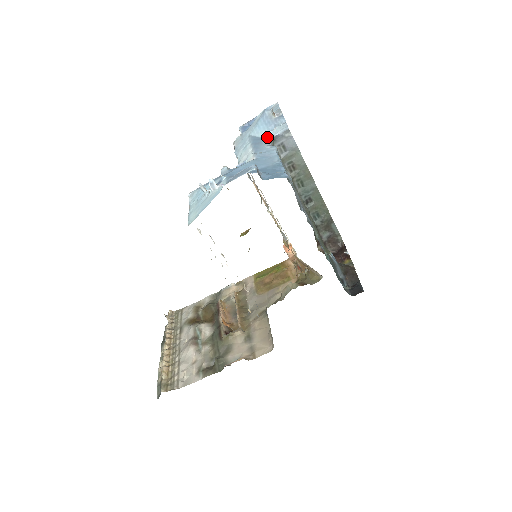
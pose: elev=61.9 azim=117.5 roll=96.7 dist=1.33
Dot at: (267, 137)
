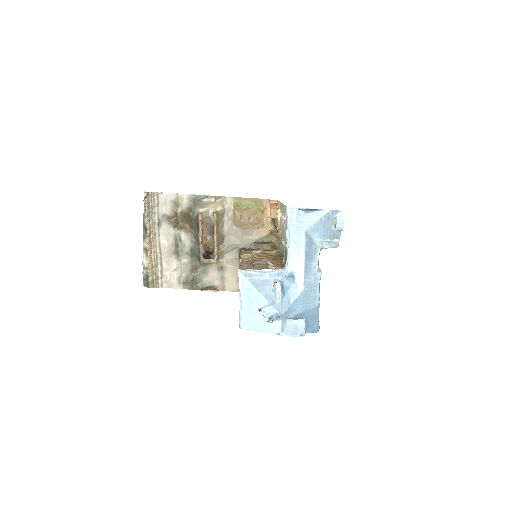
Dot at: (319, 246)
